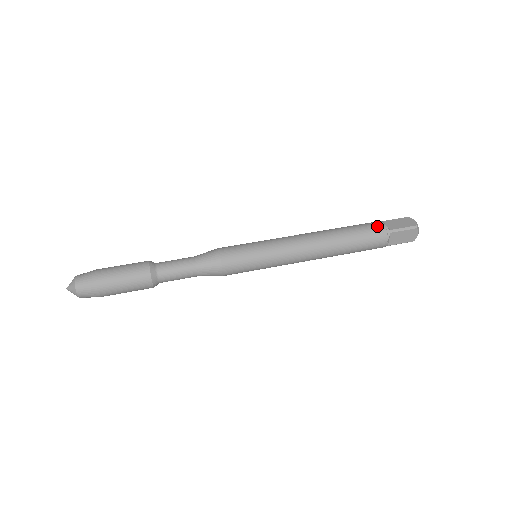
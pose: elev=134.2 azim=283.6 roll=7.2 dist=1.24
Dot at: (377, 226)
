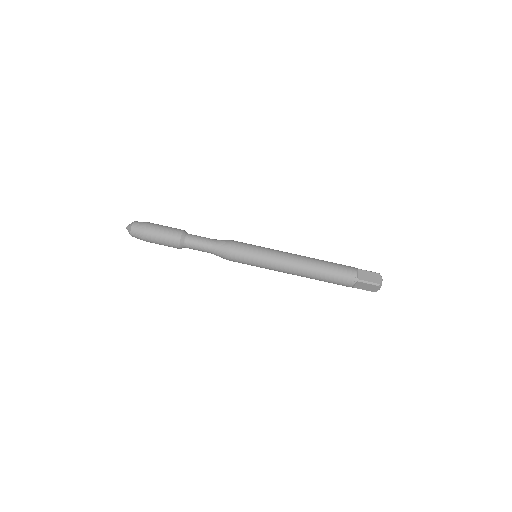
Dot at: (350, 272)
